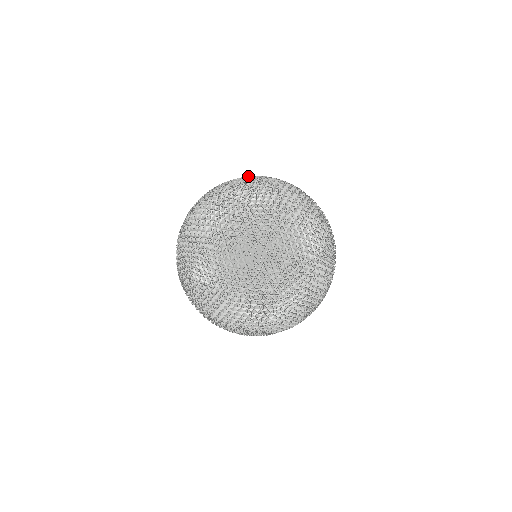
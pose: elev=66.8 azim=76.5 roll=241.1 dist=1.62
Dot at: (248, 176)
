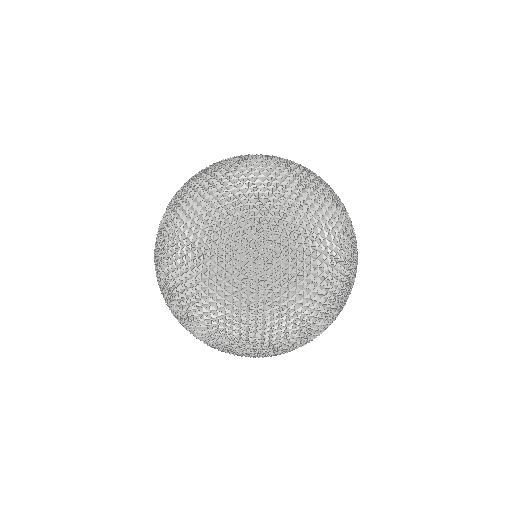
Dot at: occluded
